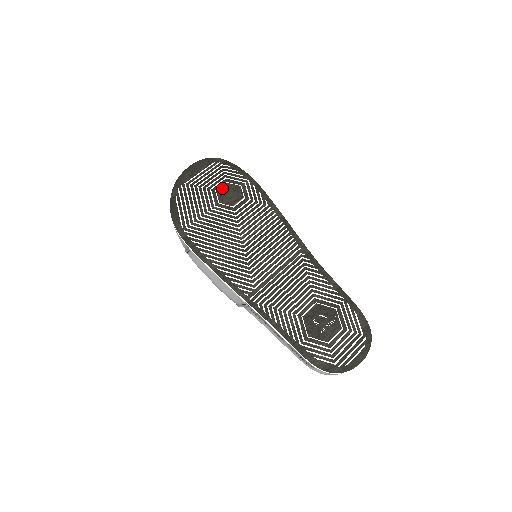
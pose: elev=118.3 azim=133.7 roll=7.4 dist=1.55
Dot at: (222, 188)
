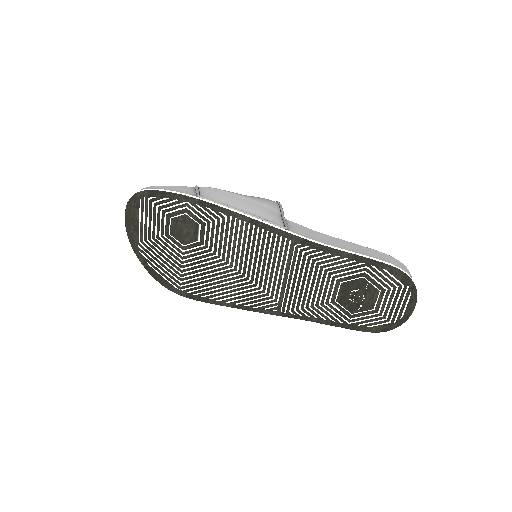
Dot at: (172, 228)
